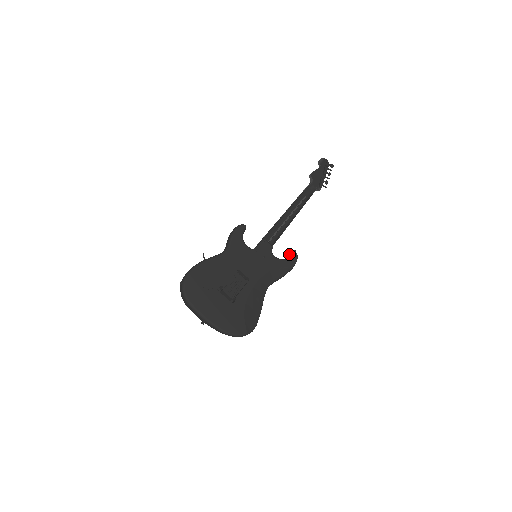
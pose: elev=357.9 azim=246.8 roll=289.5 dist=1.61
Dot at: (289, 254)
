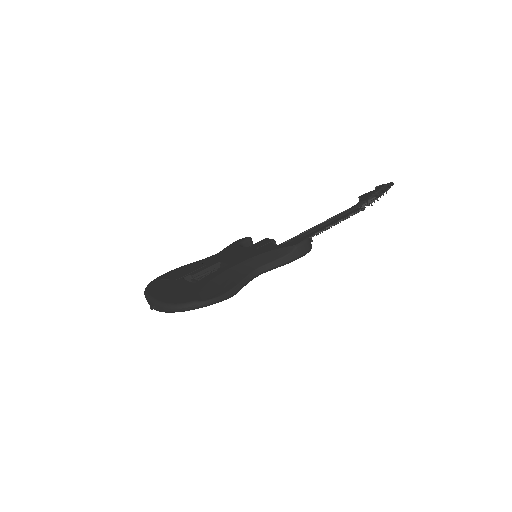
Dot at: occluded
